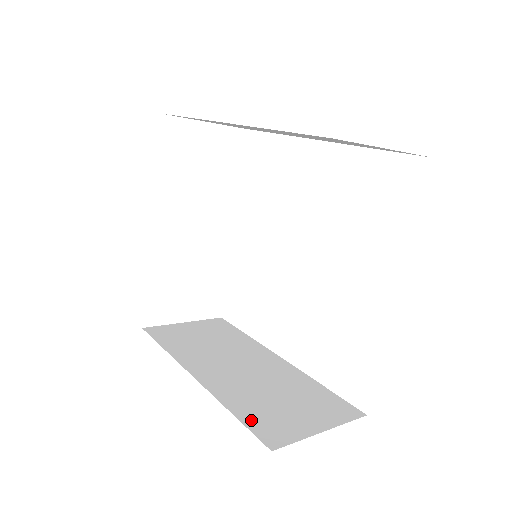
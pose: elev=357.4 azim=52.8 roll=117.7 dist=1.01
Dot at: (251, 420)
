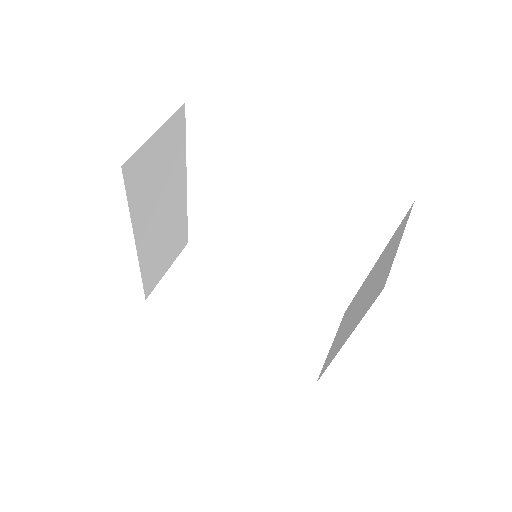
Dot at: (290, 362)
